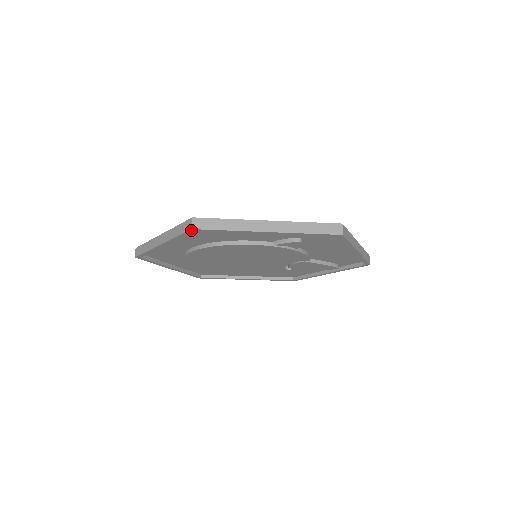
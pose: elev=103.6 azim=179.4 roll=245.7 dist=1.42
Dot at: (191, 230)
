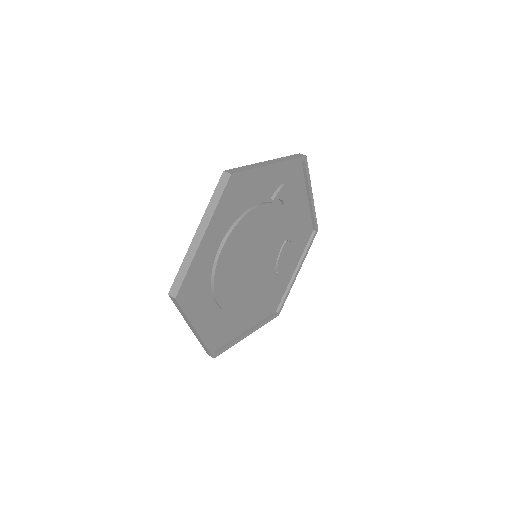
Dot at: (230, 178)
